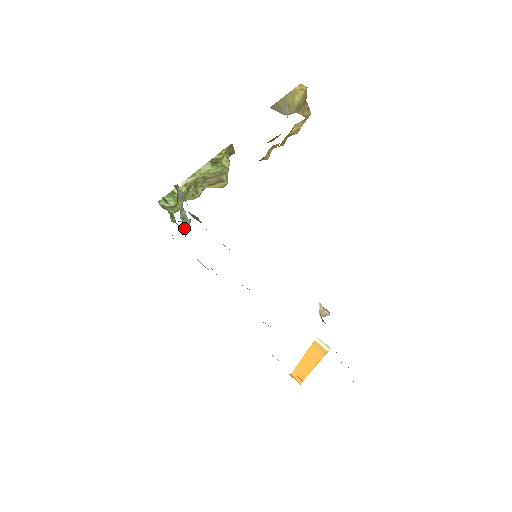
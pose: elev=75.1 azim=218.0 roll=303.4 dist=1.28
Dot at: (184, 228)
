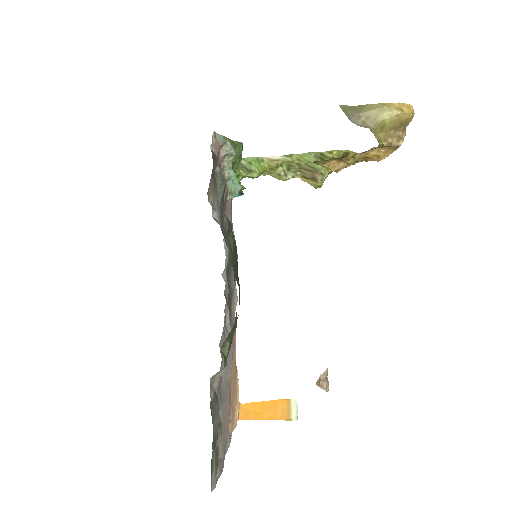
Dot at: (230, 189)
